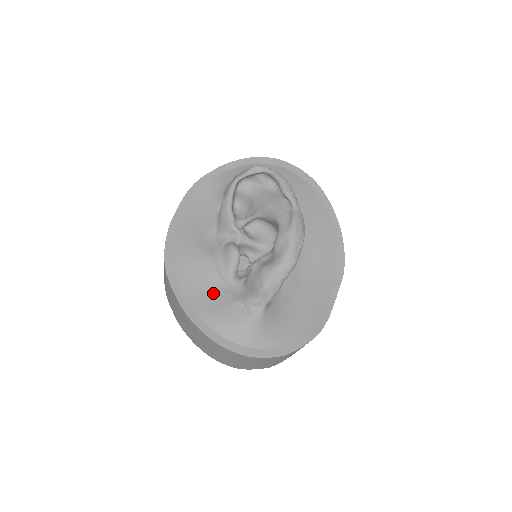
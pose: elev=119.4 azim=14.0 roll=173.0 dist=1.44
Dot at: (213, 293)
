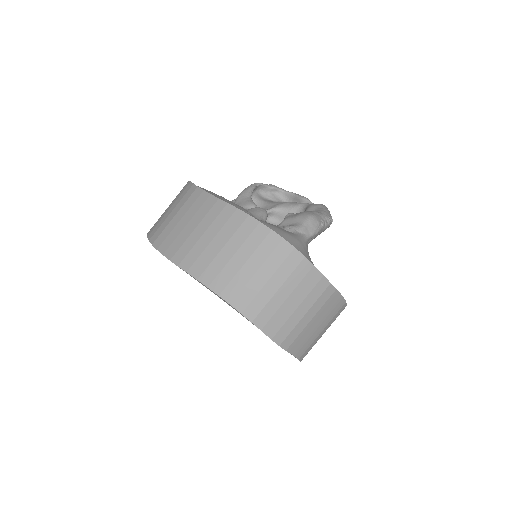
Dot at: occluded
